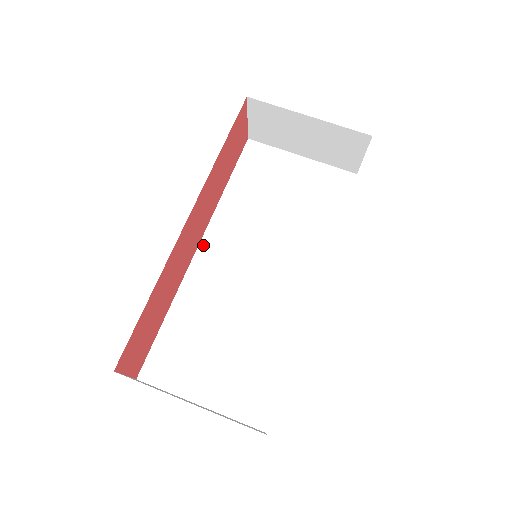
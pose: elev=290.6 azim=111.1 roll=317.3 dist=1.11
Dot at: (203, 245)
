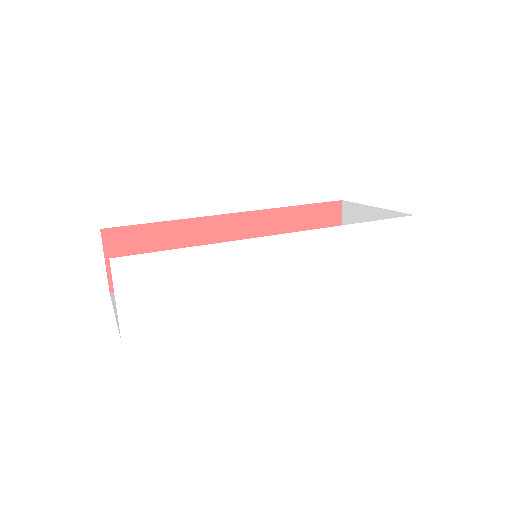
Dot at: occluded
